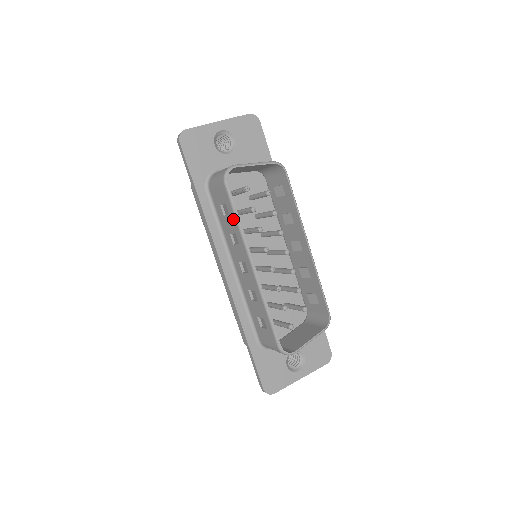
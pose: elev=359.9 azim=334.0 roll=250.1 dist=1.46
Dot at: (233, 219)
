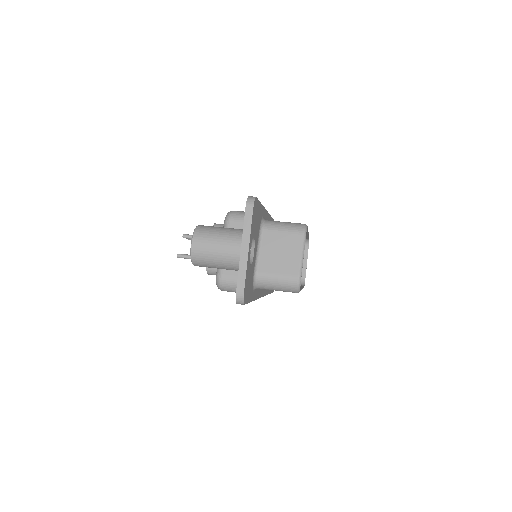
Dot at: occluded
